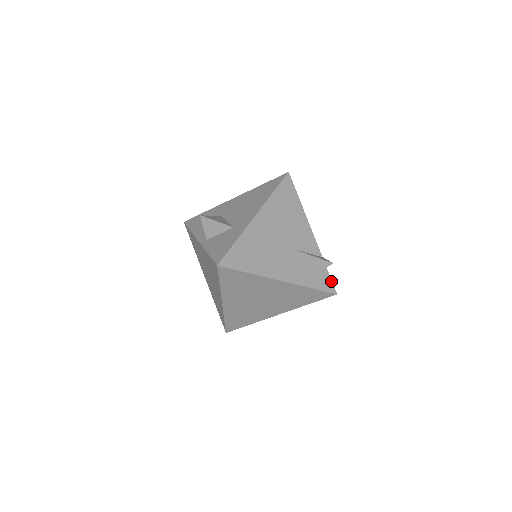
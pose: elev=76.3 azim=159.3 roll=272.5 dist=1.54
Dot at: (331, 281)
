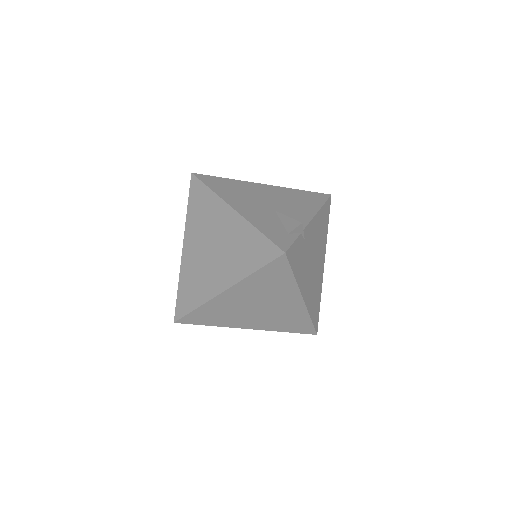
Dot at: (290, 244)
